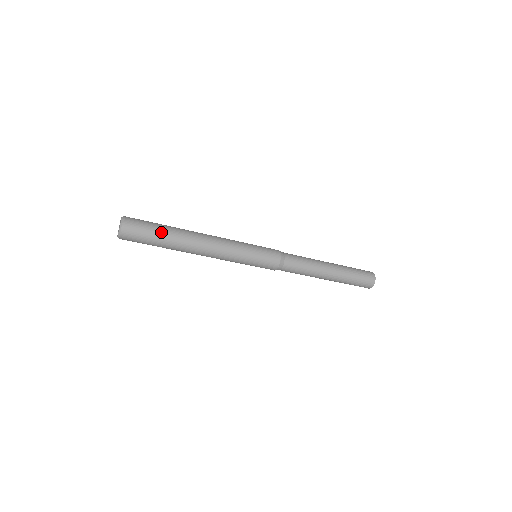
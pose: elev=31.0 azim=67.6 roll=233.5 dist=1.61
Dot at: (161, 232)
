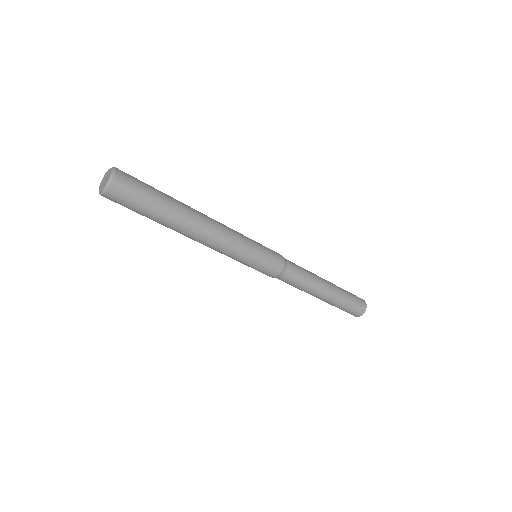
Dot at: (159, 201)
